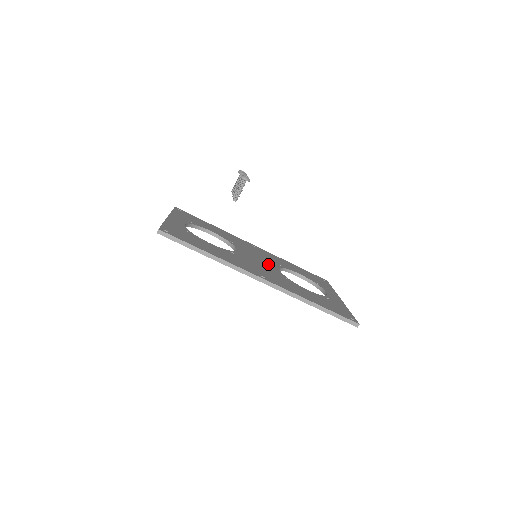
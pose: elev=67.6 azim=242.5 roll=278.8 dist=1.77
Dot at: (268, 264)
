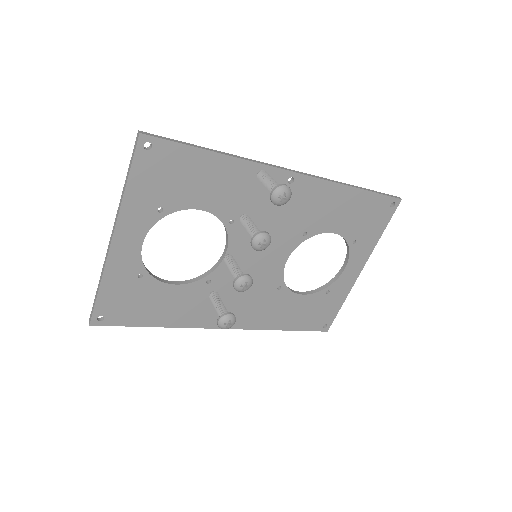
Dot at: (272, 259)
